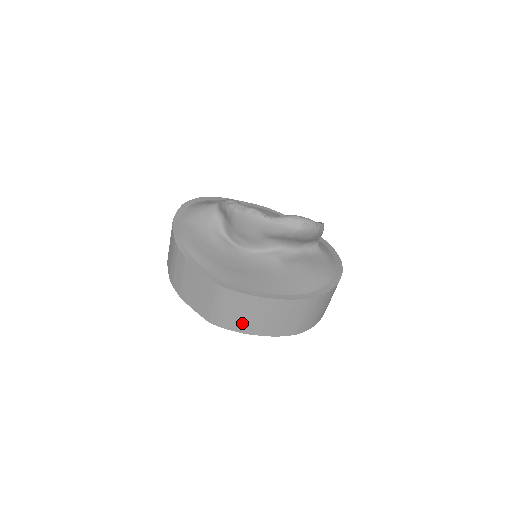
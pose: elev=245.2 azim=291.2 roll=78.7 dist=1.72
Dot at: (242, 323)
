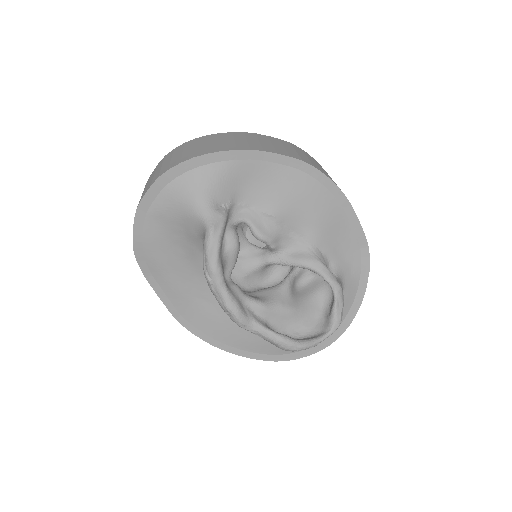
Dot at: occluded
